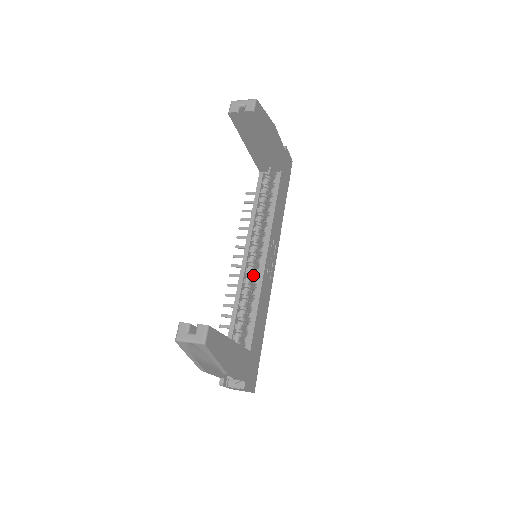
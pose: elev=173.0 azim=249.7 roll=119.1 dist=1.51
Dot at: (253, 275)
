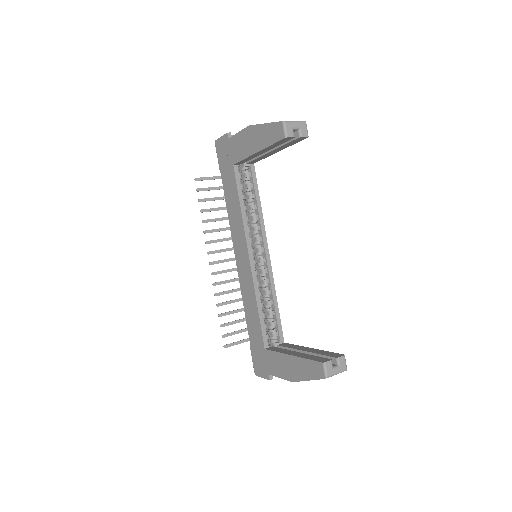
Dot at: occluded
